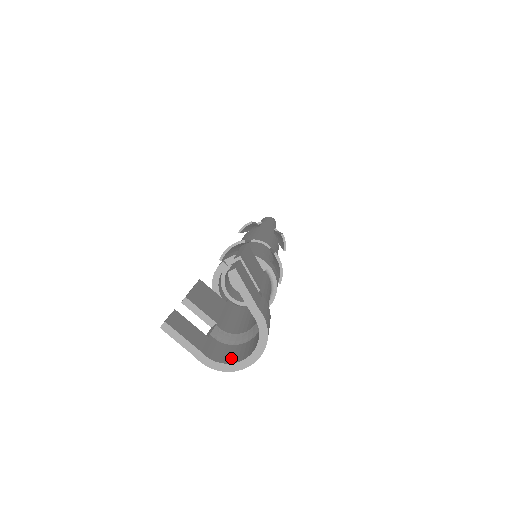
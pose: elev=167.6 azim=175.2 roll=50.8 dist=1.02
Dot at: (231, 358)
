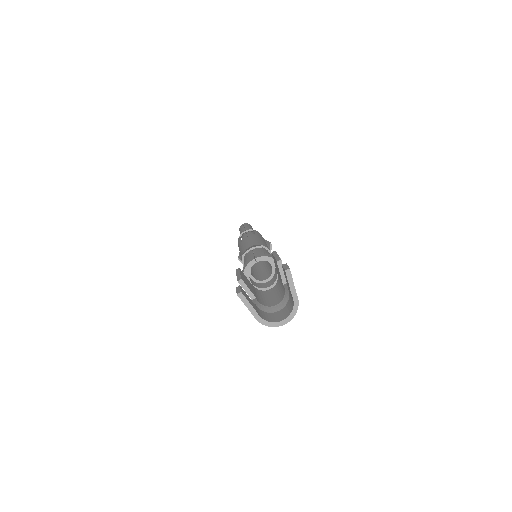
Dot at: (271, 319)
